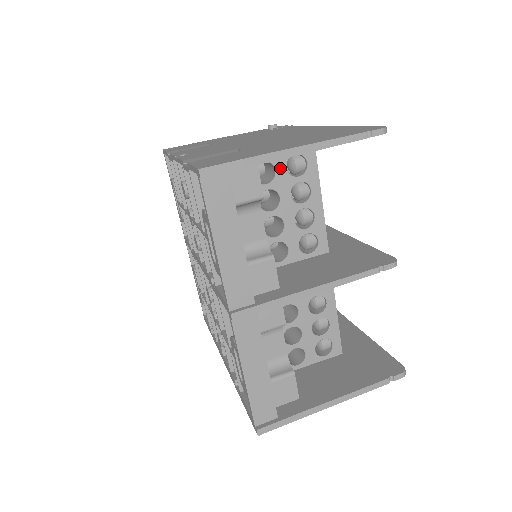
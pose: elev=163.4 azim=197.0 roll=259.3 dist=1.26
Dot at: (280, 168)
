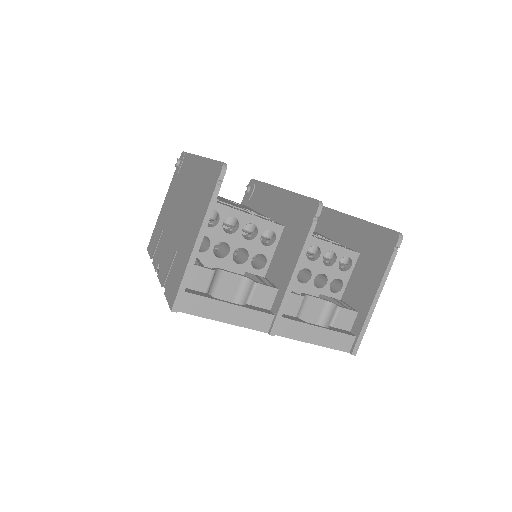
Dot at: (205, 232)
